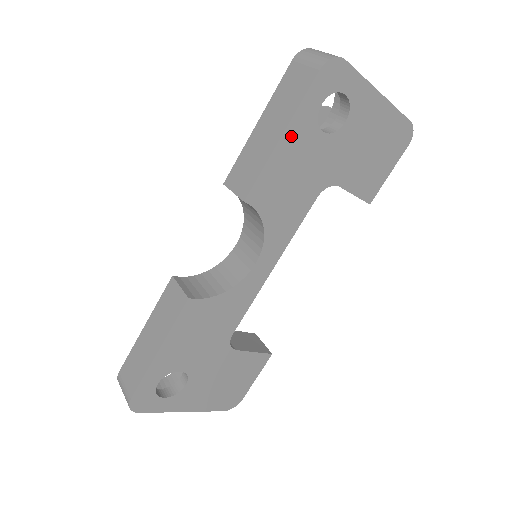
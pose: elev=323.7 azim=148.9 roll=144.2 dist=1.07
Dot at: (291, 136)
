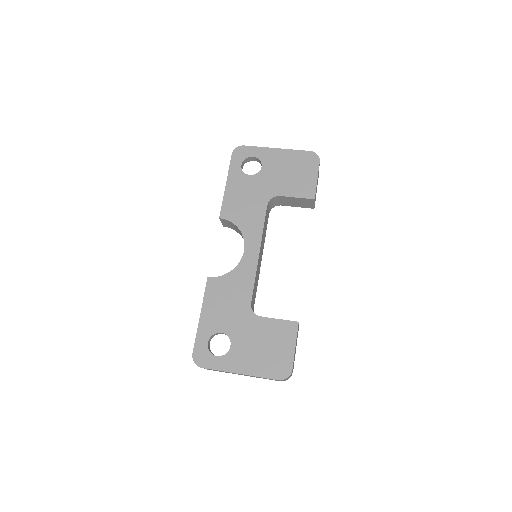
Dot at: (231, 183)
